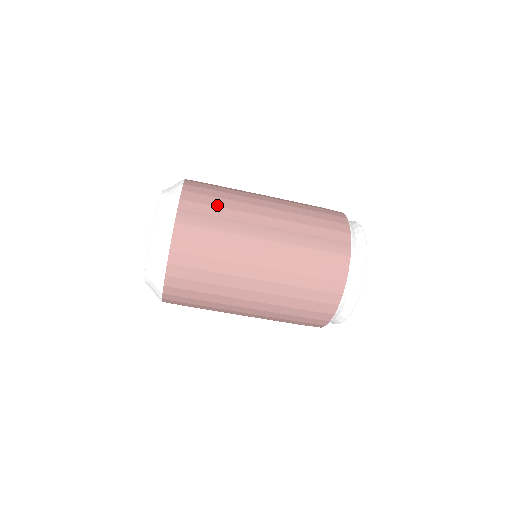
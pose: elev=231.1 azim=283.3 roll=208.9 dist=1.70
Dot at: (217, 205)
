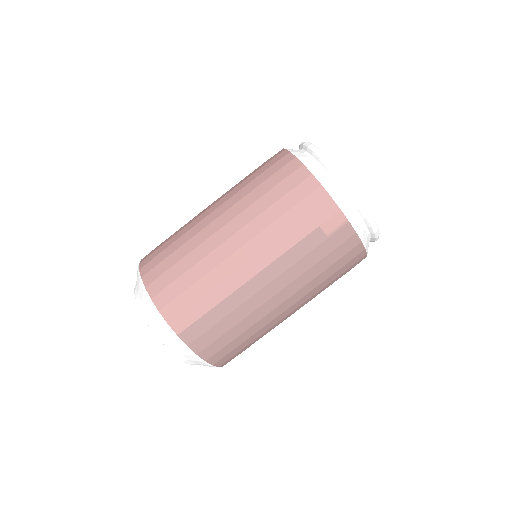
Dot at: occluded
